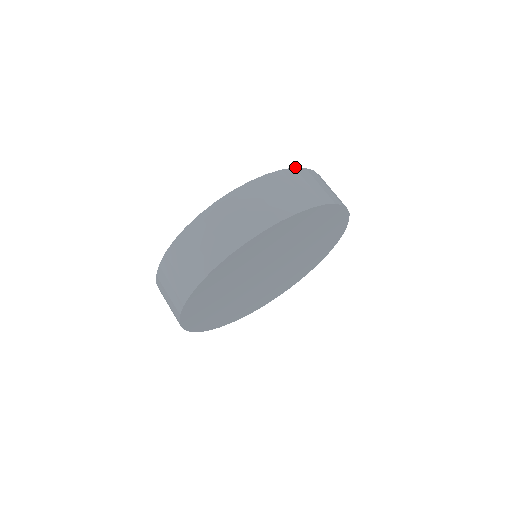
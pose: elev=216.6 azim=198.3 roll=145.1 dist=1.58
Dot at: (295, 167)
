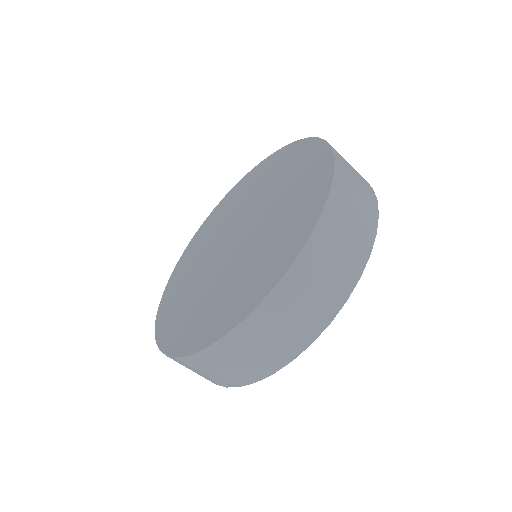
Dot at: (325, 140)
